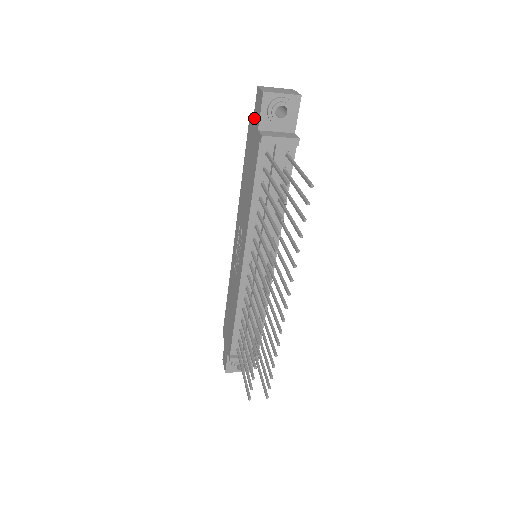
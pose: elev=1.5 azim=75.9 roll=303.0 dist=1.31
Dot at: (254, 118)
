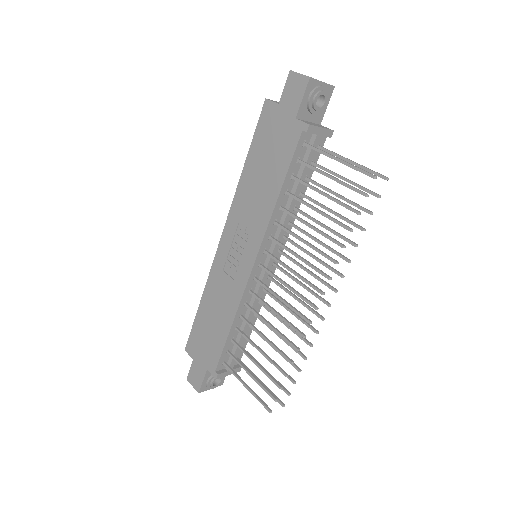
Dot at: (282, 105)
